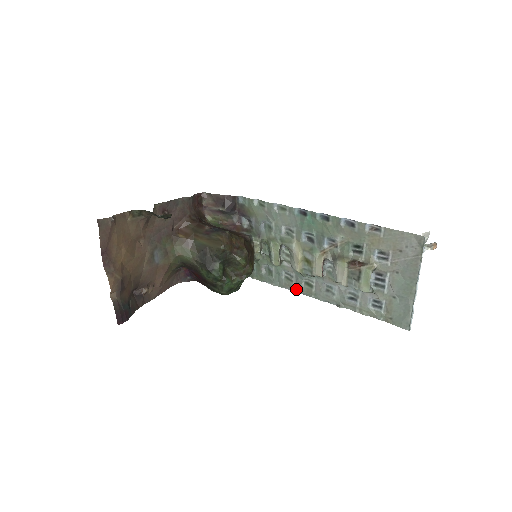
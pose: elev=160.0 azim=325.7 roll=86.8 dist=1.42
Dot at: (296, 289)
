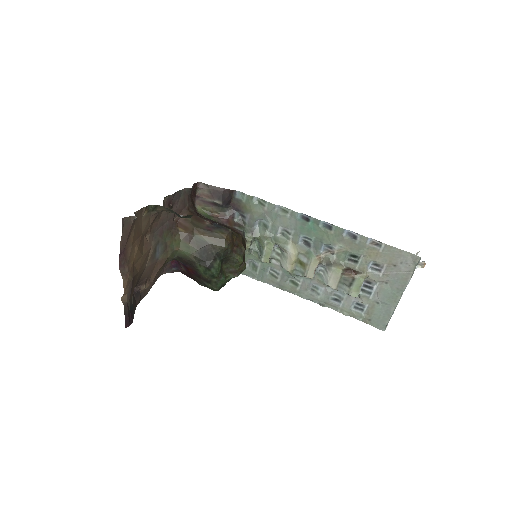
Dot at: (280, 286)
